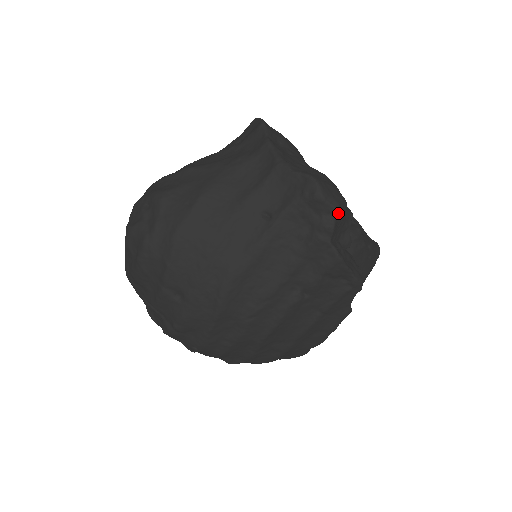
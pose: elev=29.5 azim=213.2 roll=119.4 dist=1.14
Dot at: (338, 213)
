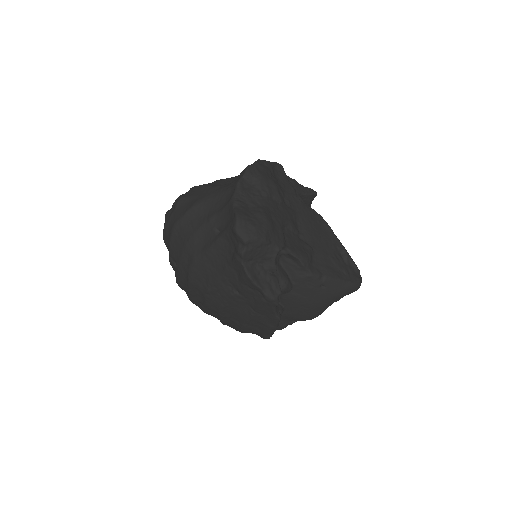
Dot at: (250, 245)
